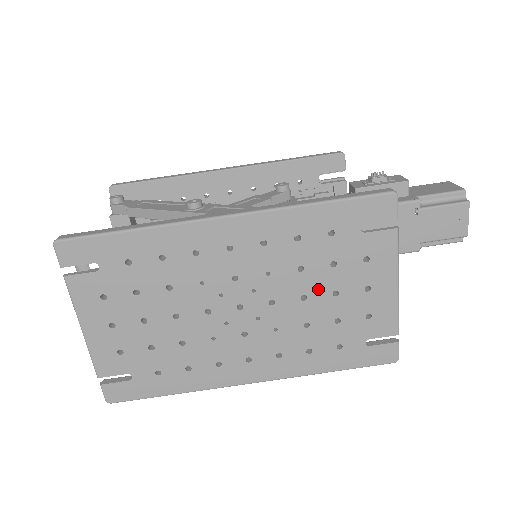
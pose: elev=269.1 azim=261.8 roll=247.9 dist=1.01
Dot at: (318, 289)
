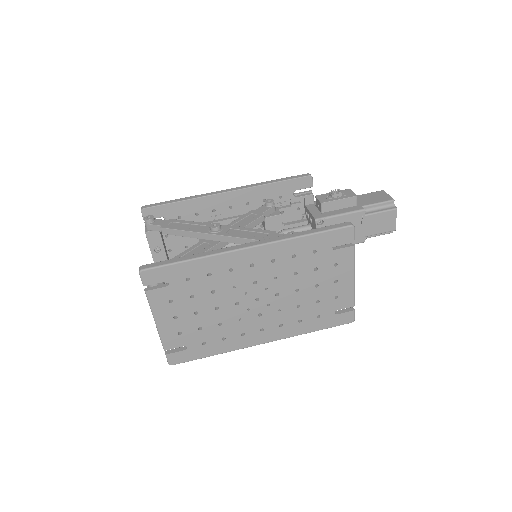
Dot at: (306, 284)
